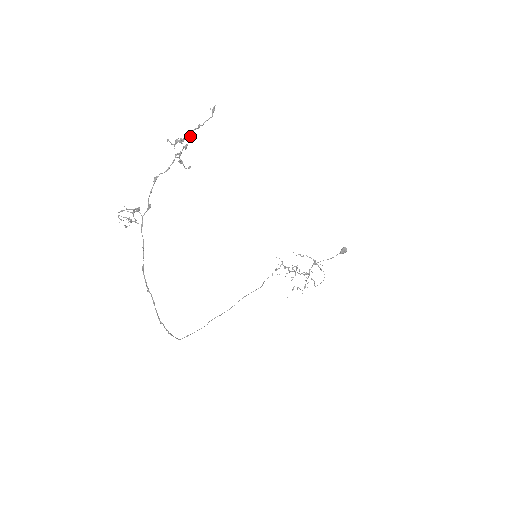
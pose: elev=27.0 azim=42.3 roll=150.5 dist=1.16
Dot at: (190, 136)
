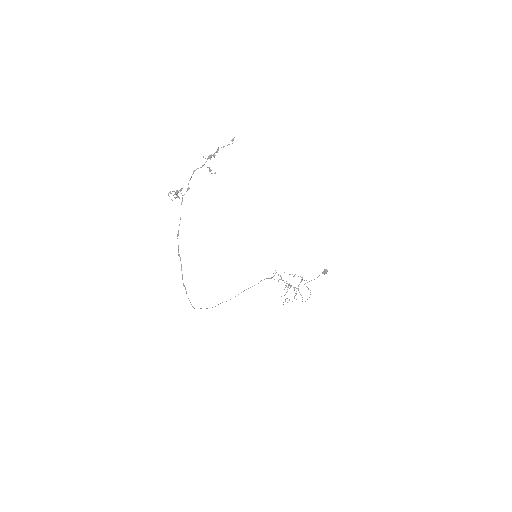
Dot at: (217, 151)
